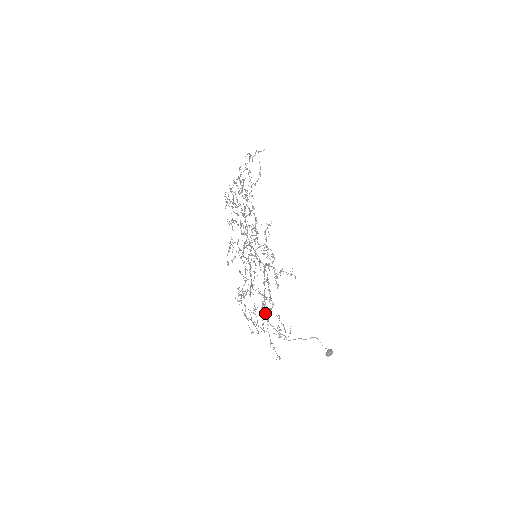
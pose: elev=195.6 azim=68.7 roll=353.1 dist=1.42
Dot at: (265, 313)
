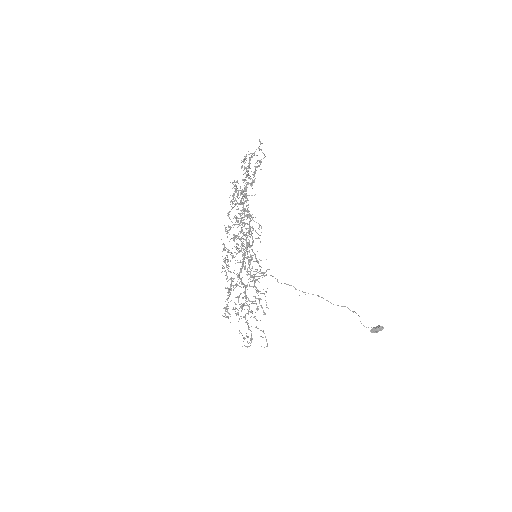
Dot at: (245, 316)
